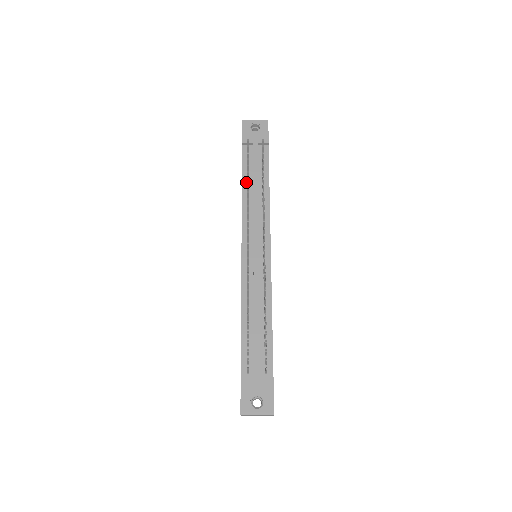
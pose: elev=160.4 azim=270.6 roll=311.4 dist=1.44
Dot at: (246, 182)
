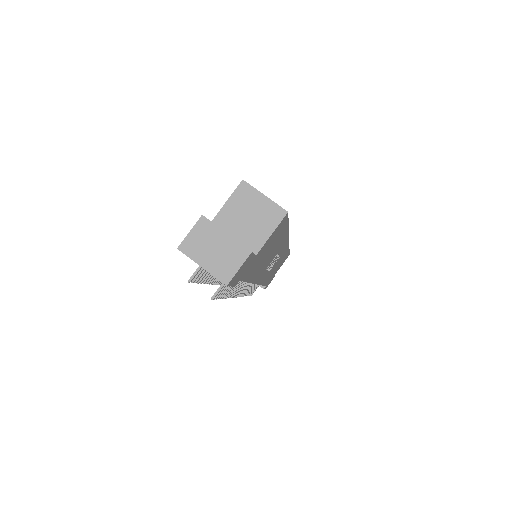
Dot at: occluded
